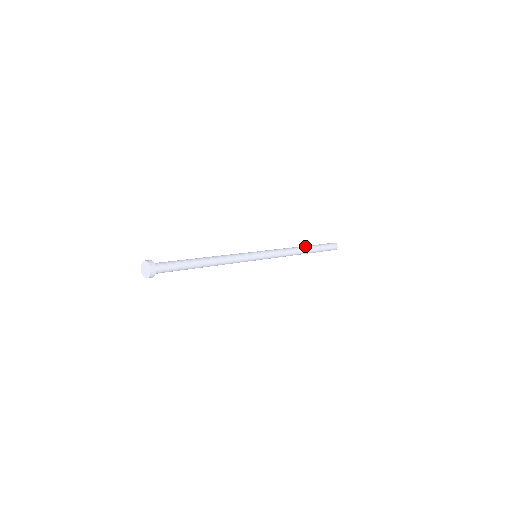
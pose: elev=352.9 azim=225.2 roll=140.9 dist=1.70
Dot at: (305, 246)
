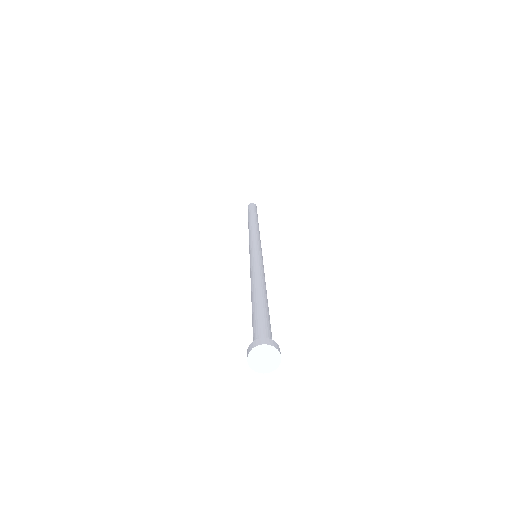
Dot at: (250, 220)
